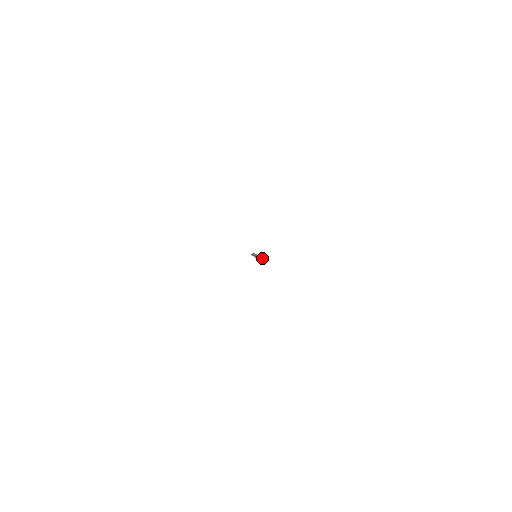
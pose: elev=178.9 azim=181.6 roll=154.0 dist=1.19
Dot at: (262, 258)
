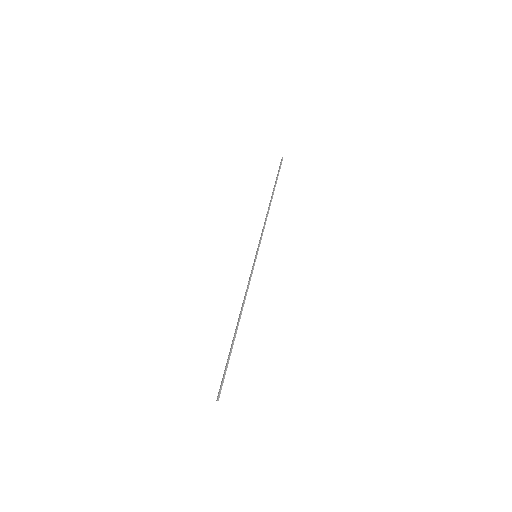
Dot at: (229, 355)
